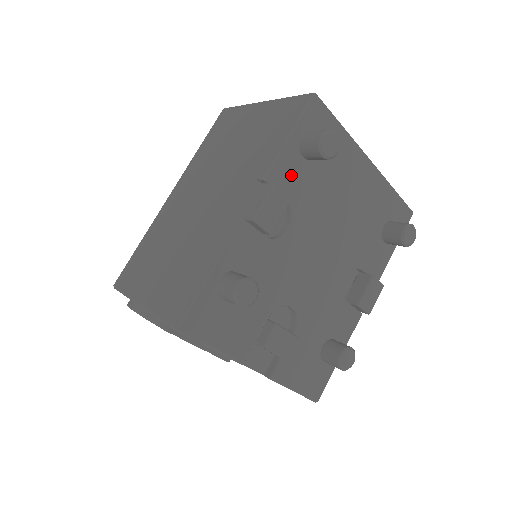
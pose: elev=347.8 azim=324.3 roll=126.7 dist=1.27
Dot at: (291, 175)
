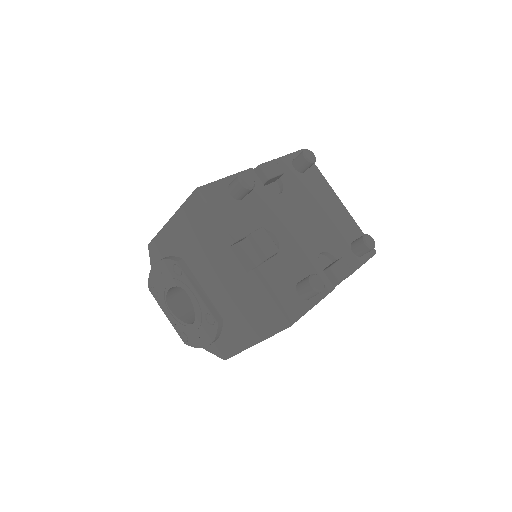
Dot at: (286, 170)
